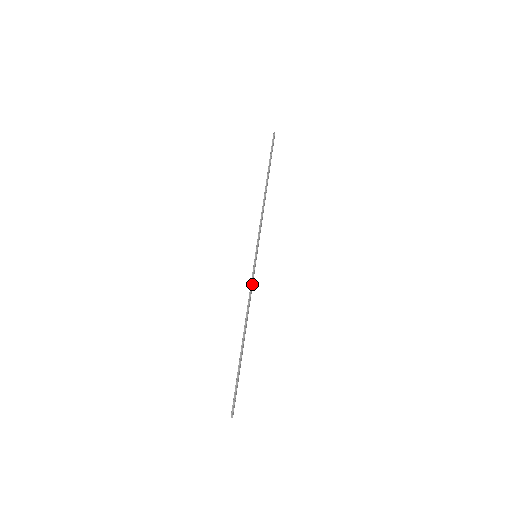
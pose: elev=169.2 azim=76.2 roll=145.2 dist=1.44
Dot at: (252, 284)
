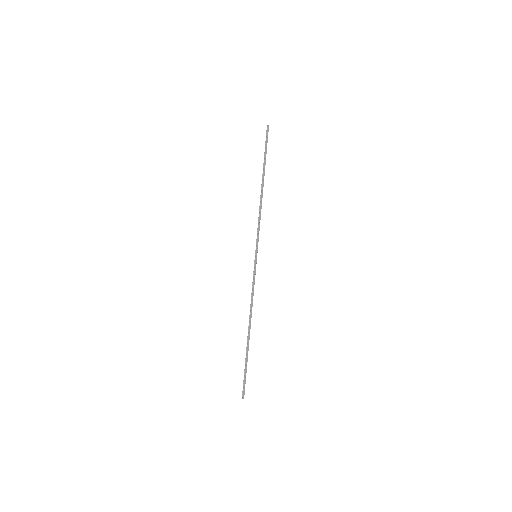
Dot at: (253, 283)
